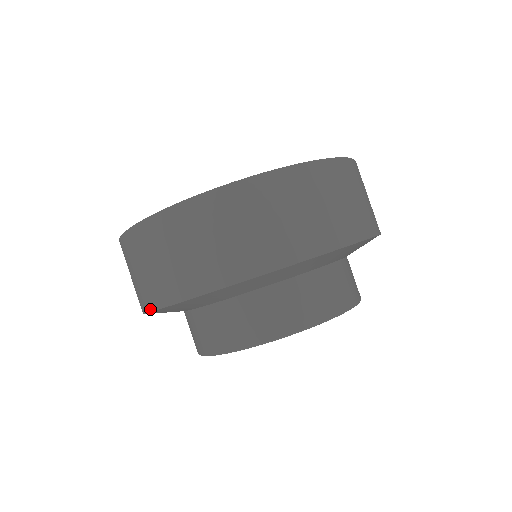
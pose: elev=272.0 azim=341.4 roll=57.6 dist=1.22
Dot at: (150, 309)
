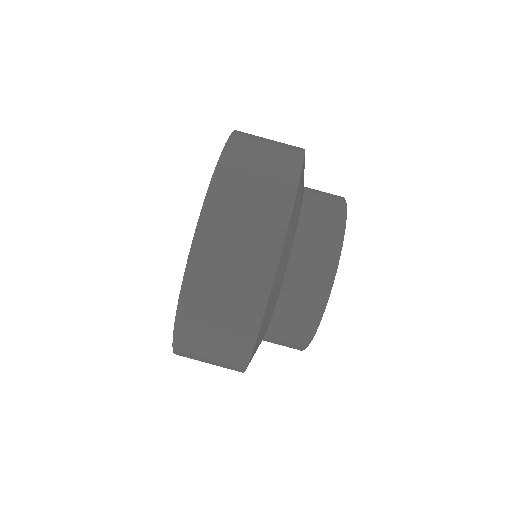
Dot at: (262, 309)
